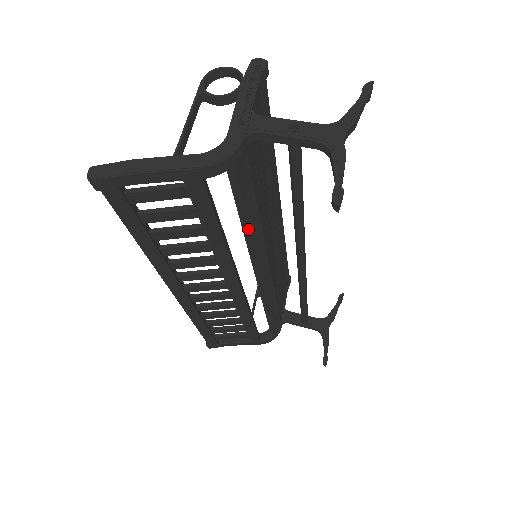
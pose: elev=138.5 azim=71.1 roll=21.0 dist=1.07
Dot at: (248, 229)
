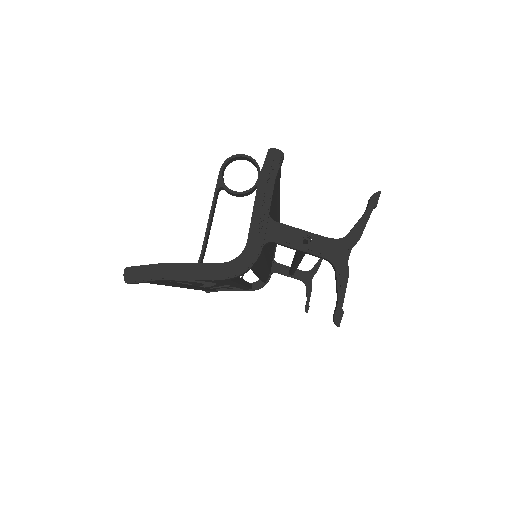
Dot at: (255, 271)
